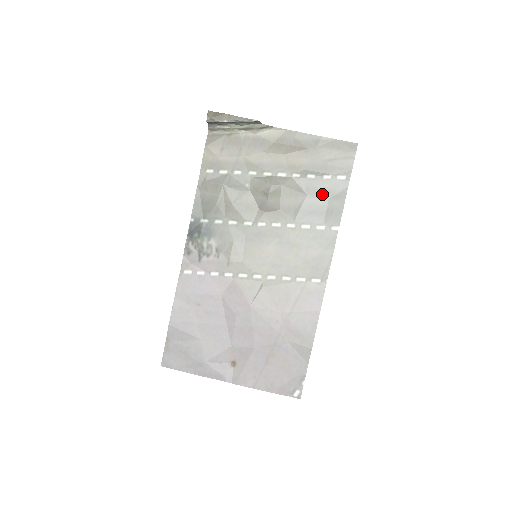
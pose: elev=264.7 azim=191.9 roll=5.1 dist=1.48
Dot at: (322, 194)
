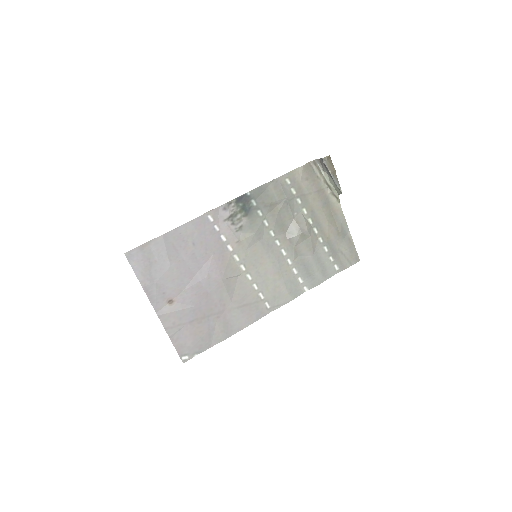
Dot at: (320, 264)
